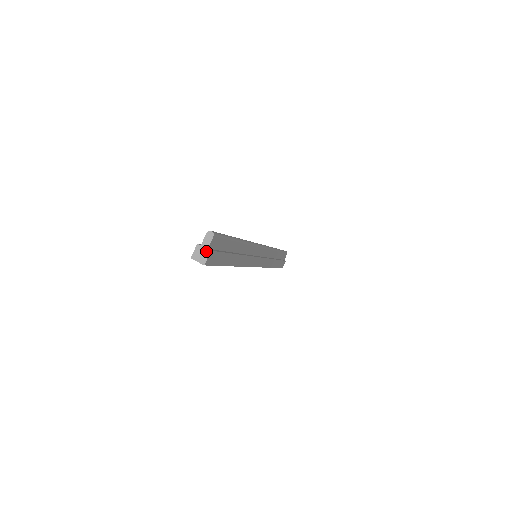
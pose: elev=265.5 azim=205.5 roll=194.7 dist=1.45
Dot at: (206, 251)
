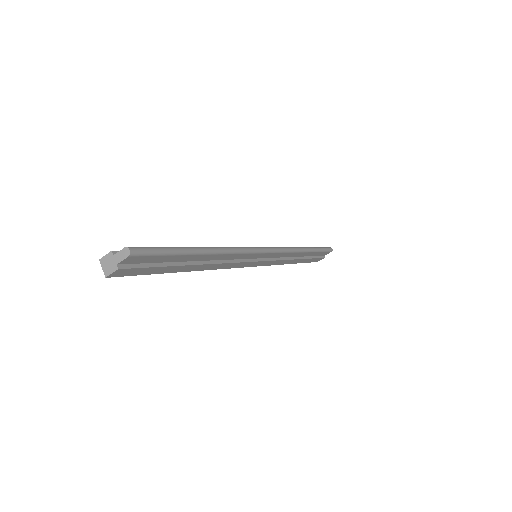
Dot at: (114, 265)
